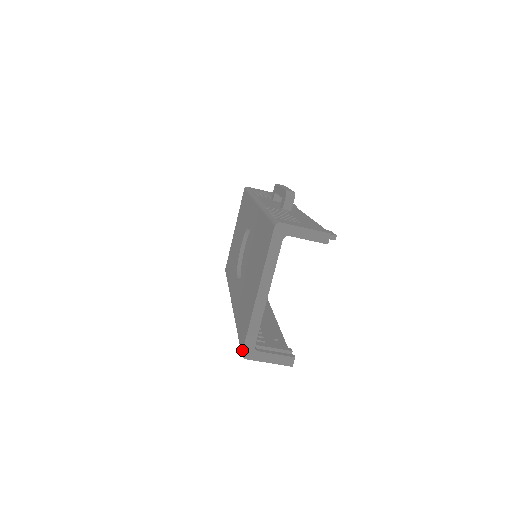
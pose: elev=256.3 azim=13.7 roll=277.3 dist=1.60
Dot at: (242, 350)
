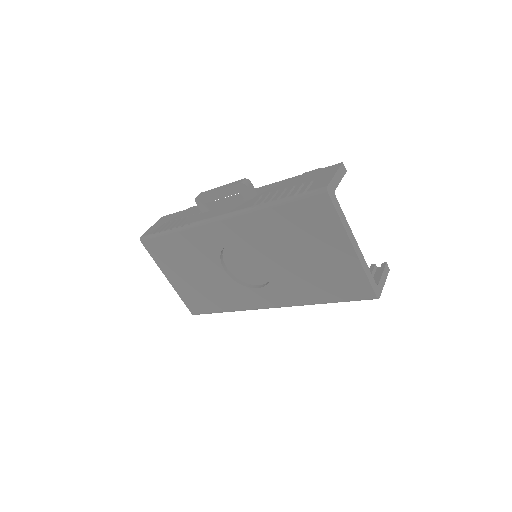
Dot at: (375, 295)
